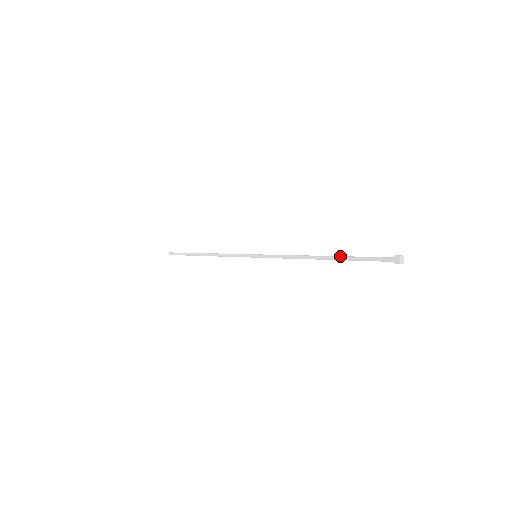
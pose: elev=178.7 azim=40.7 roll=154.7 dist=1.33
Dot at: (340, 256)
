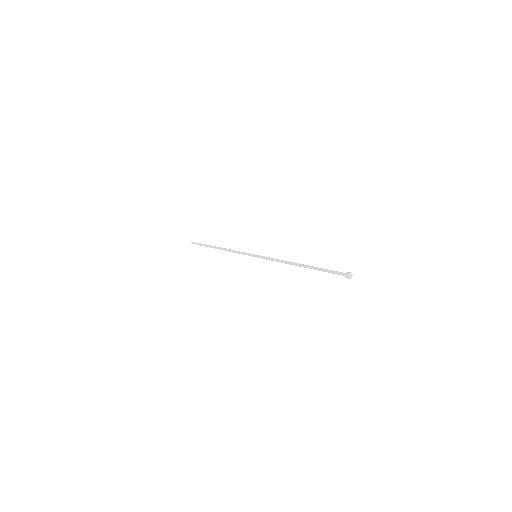
Dot at: (312, 266)
